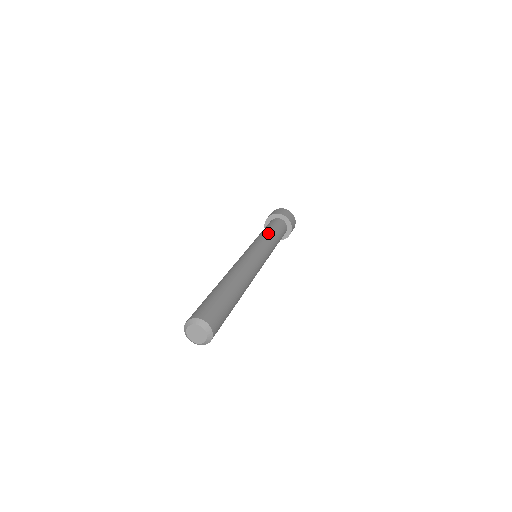
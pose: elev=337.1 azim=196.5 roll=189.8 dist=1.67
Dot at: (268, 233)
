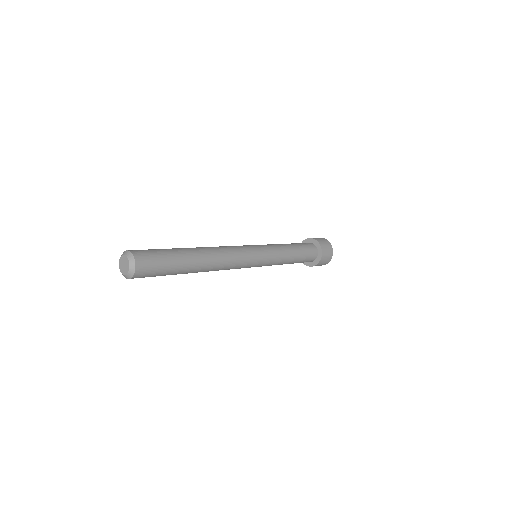
Dot at: occluded
